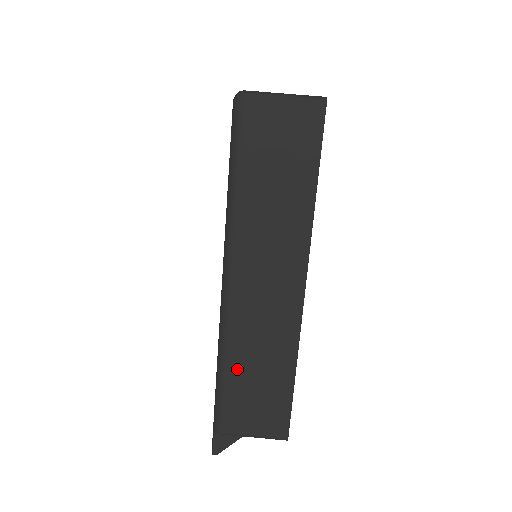
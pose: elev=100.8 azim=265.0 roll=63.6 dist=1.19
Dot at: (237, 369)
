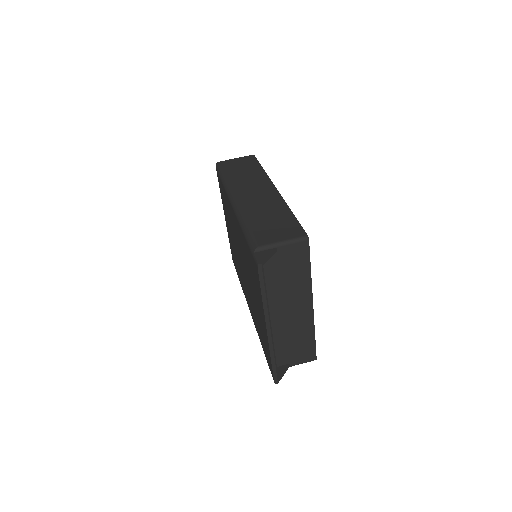
Dot at: (254, 219)
